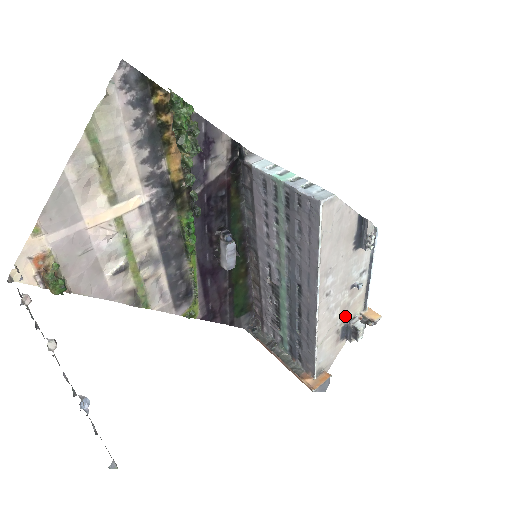
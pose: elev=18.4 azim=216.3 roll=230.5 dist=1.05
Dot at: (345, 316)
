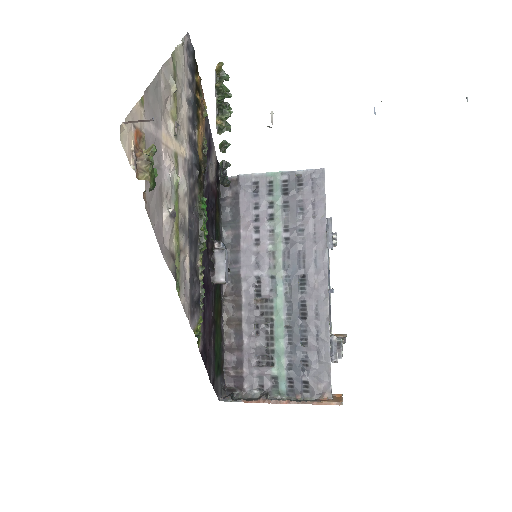
Dot at: occluded
